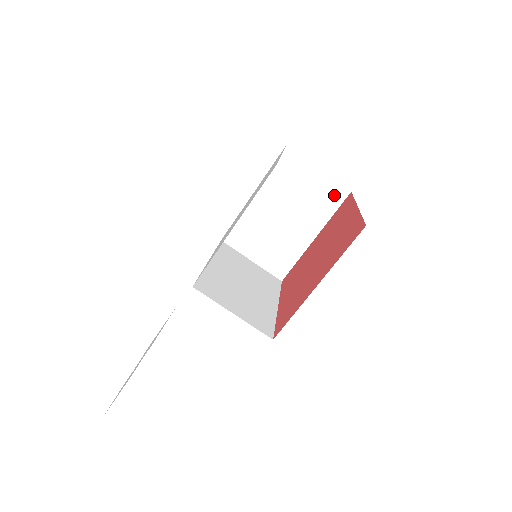
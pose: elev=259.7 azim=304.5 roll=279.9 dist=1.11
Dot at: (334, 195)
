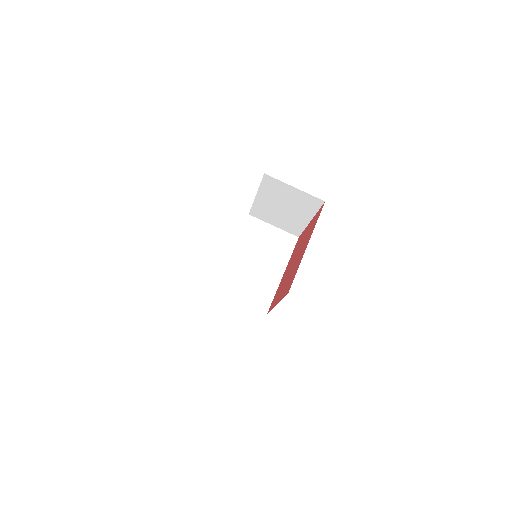
Dot at: (313, 202)
